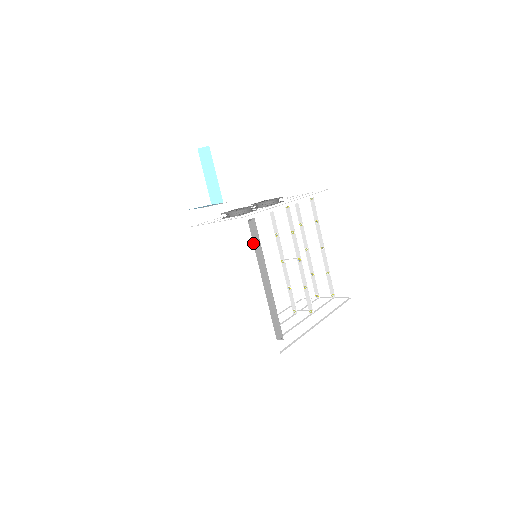
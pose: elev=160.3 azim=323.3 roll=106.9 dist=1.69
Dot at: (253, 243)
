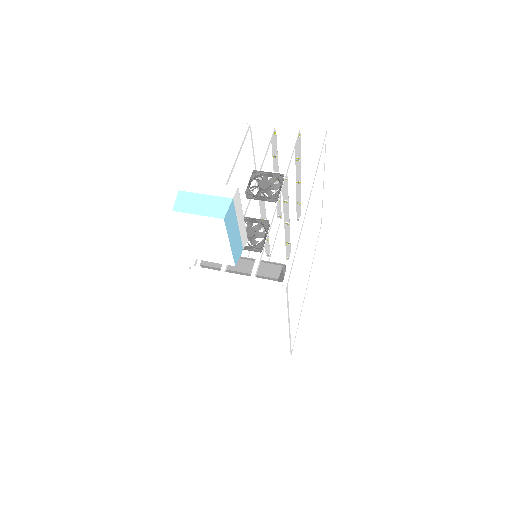
Dot at: occluded
